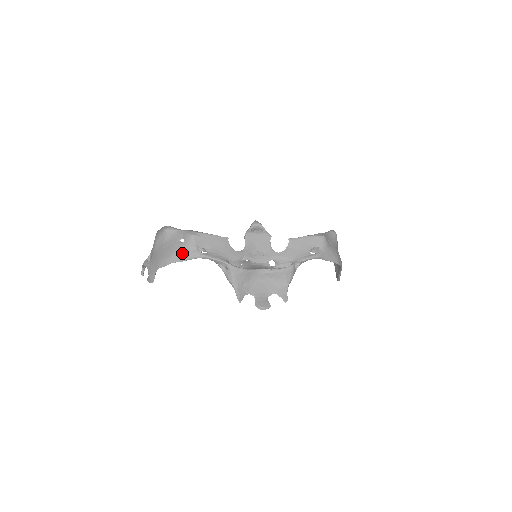
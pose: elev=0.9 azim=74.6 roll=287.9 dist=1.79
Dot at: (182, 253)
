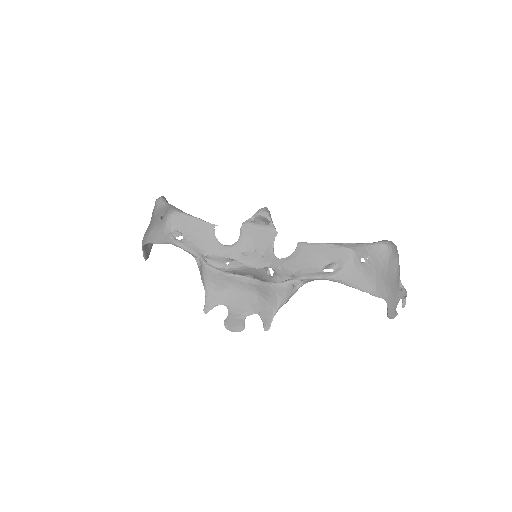
Dot at: (157, 234)
